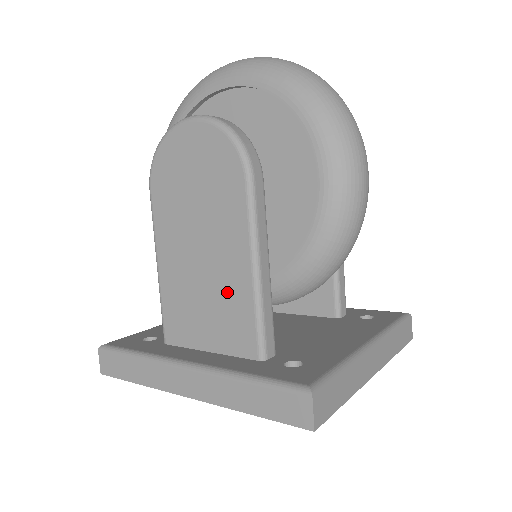
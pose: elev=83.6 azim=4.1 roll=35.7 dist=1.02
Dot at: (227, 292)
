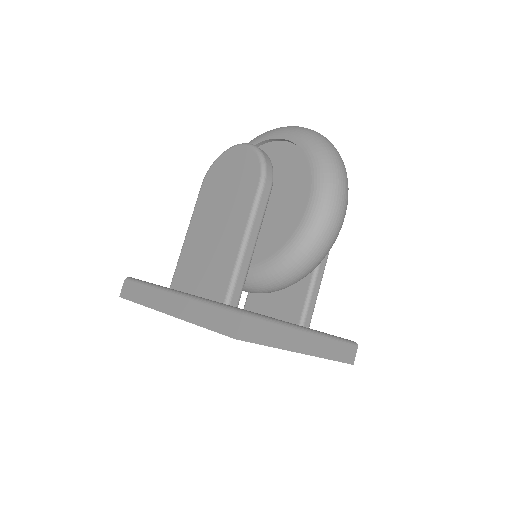
Dot at: (222, 254)
